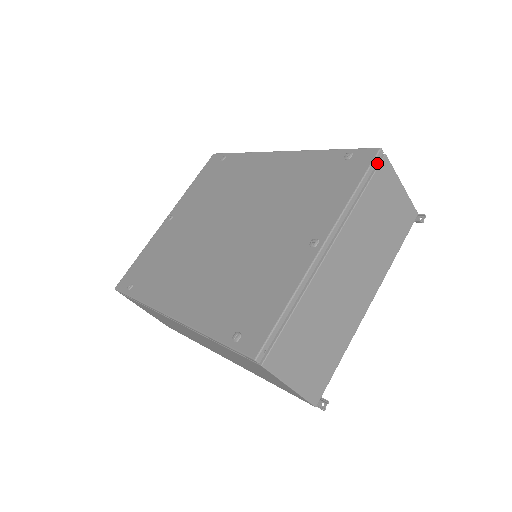
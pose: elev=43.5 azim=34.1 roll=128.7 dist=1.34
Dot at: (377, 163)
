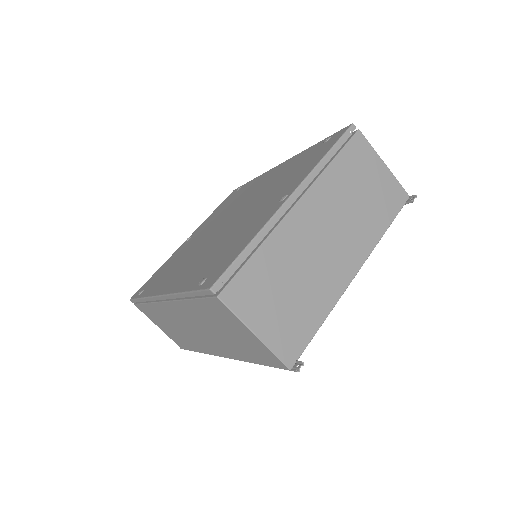
Dot at: (350, 137)
